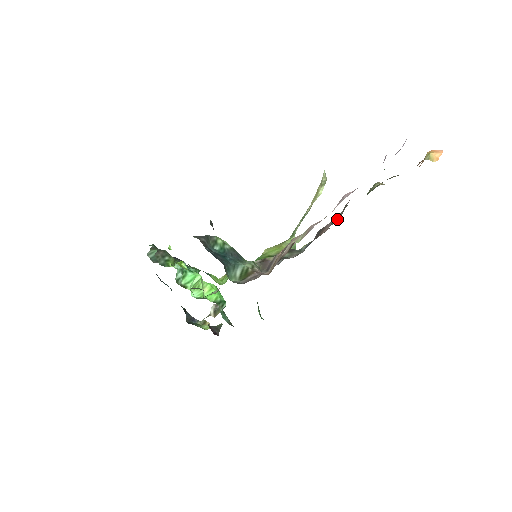
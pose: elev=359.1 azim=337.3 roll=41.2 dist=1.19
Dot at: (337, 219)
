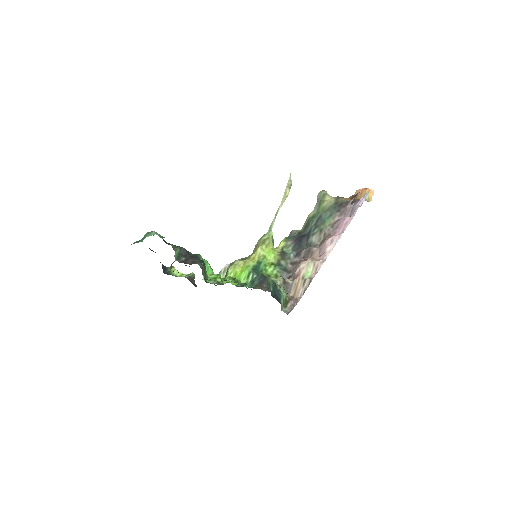
Dot at: (316, 240)
